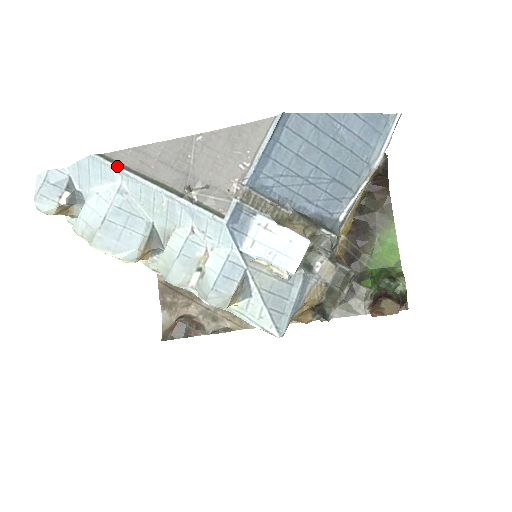
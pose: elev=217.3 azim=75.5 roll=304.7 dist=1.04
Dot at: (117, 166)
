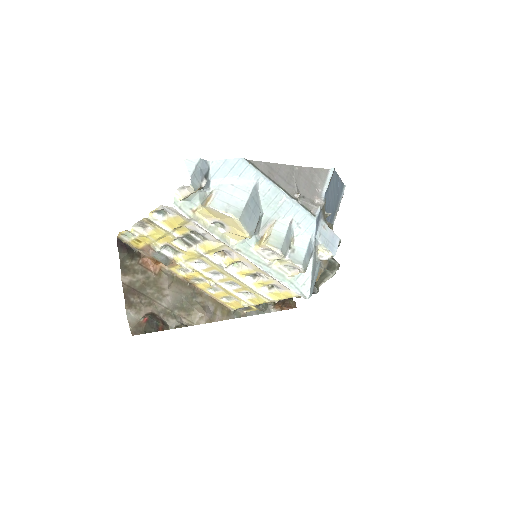
Dot at: (259, 170)
